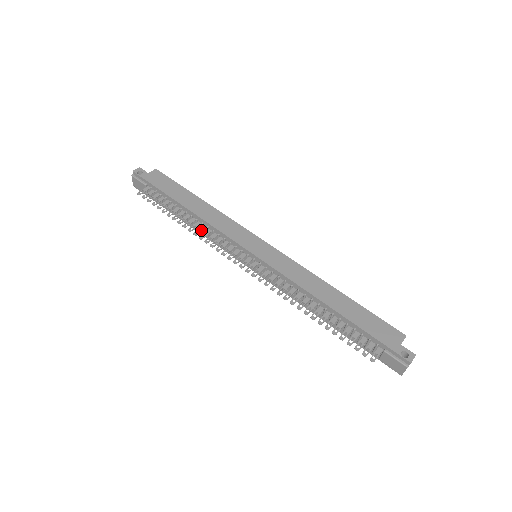
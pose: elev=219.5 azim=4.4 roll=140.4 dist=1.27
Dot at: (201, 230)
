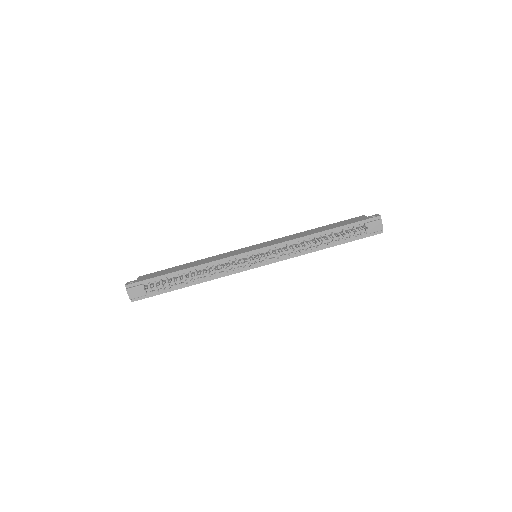
Dot at: (211, 269)
